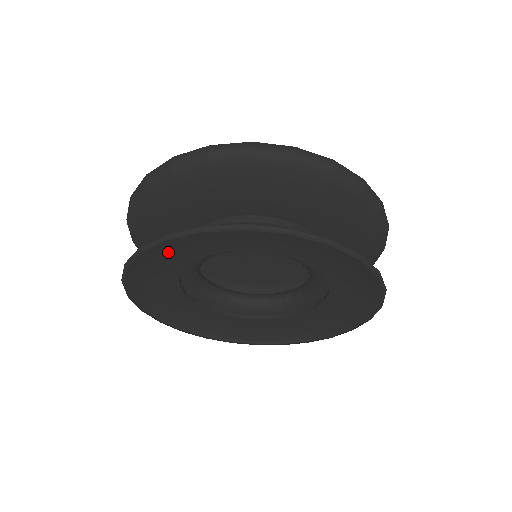
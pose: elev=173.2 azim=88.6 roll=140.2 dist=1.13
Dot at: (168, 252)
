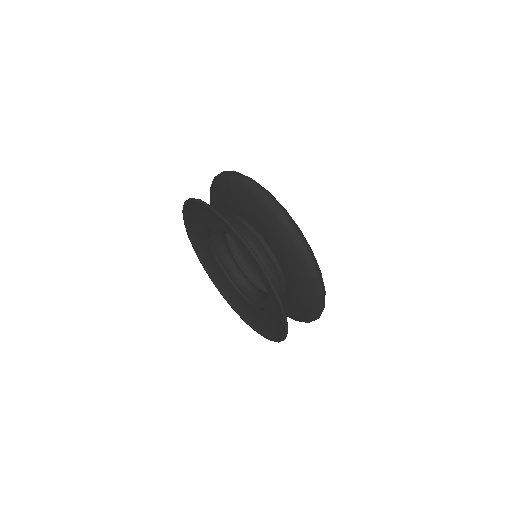
Dot at: (198, 229)
